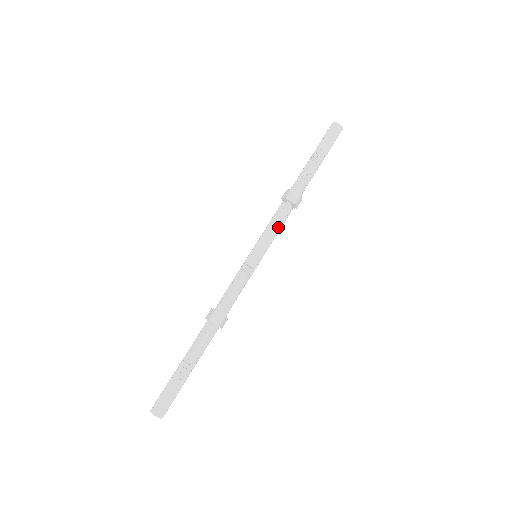
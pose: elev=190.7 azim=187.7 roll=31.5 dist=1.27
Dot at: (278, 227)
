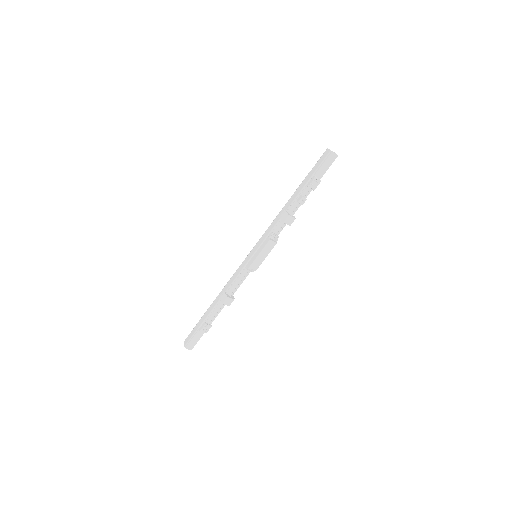
Dot at: (275, 243)
